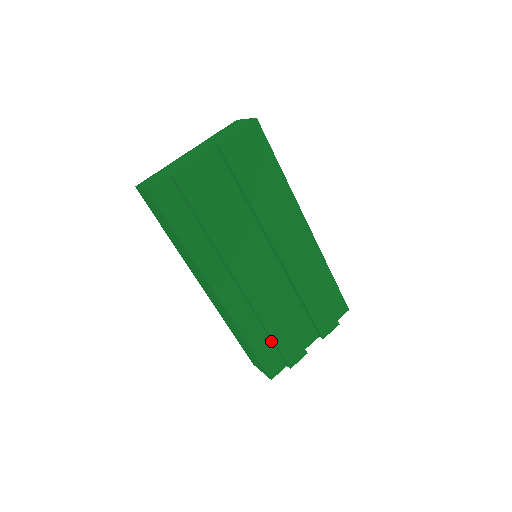
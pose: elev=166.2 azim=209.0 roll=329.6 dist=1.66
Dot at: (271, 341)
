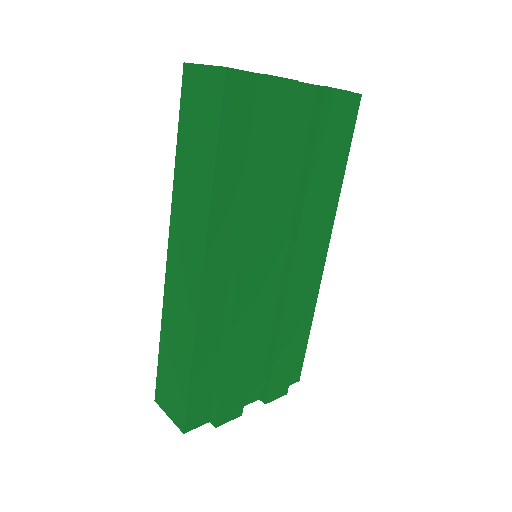
Dot at: (215, 377)
